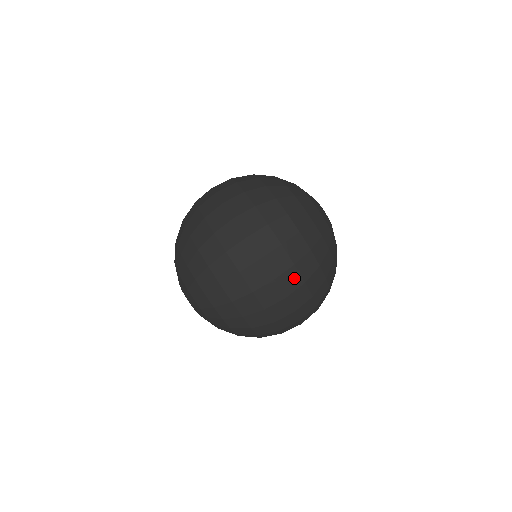
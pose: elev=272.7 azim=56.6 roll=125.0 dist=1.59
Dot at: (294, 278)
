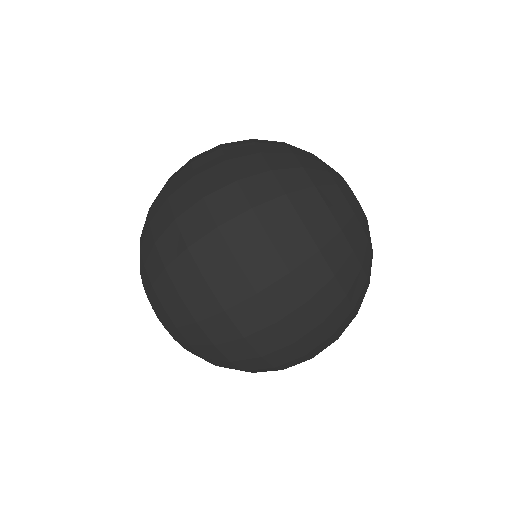
Dot at: (270, 262)
